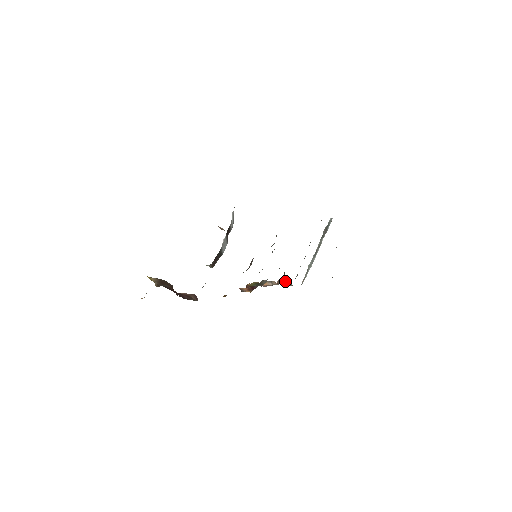
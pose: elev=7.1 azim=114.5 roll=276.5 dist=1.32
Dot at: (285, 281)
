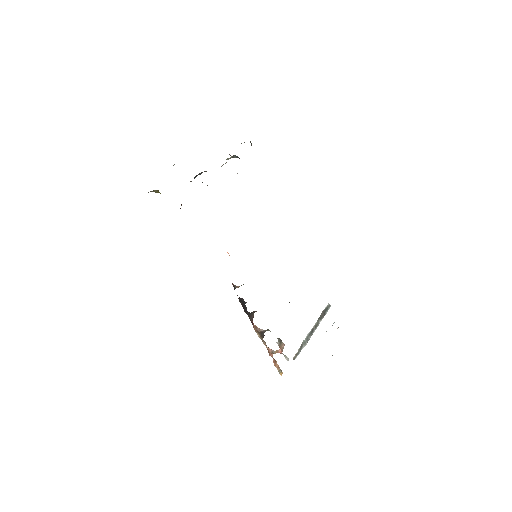
Dot at: (276, 362)
